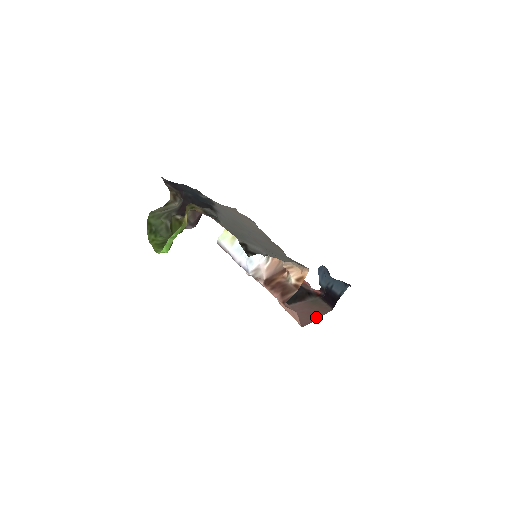
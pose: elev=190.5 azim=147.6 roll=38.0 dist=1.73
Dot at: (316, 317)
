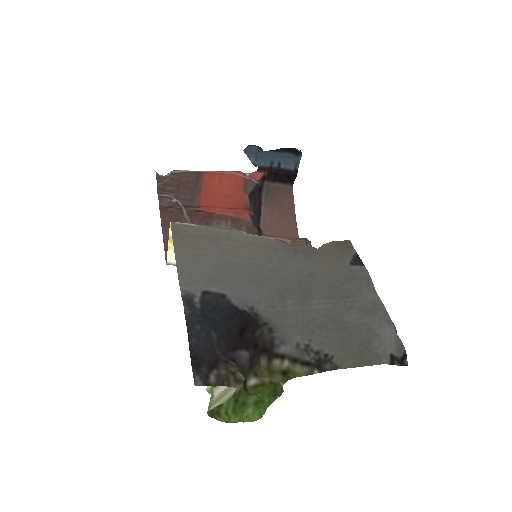
Dot at: (292, 212)
